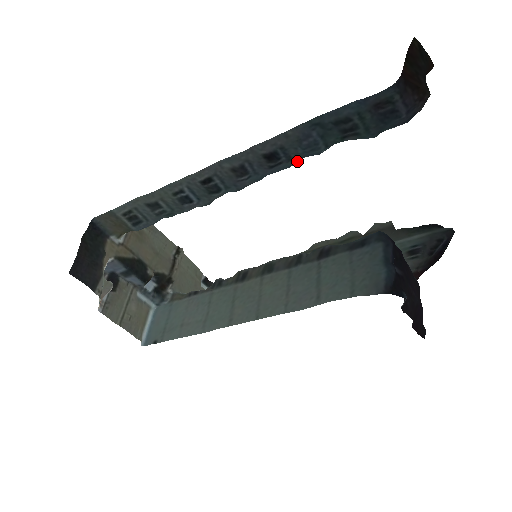
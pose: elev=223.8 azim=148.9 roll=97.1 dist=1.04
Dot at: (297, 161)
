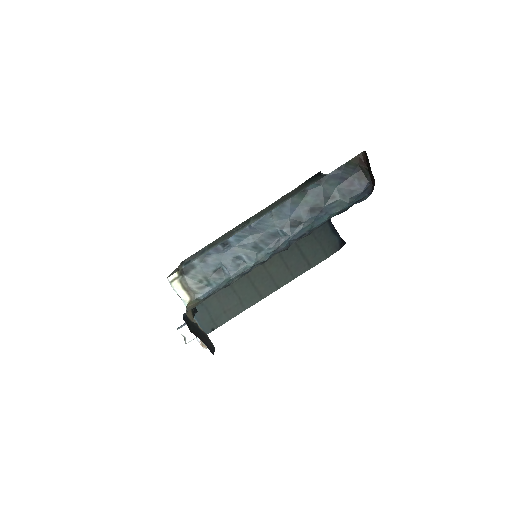
Dot at: (308, 226)
